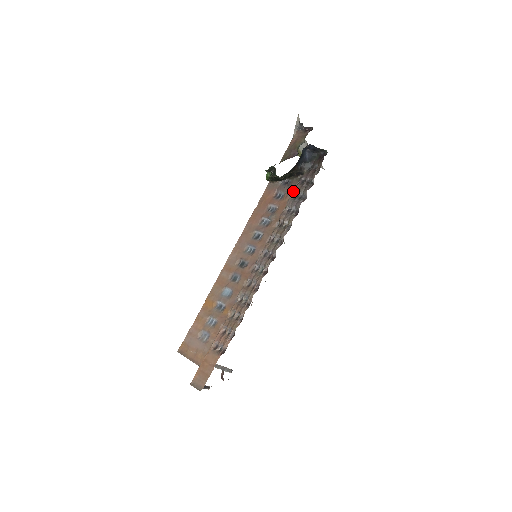
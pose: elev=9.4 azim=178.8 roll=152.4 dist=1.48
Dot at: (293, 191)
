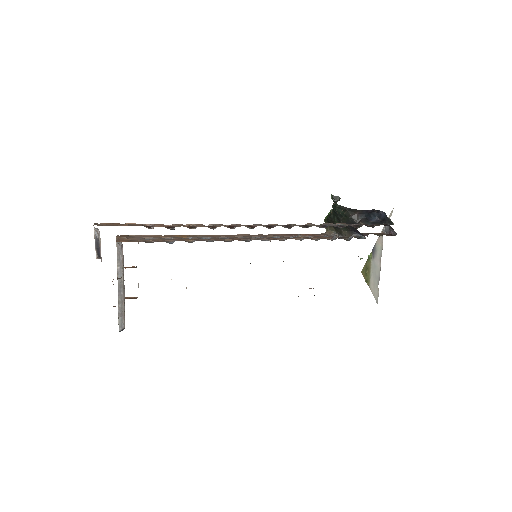
Dot at: (337, 223)
